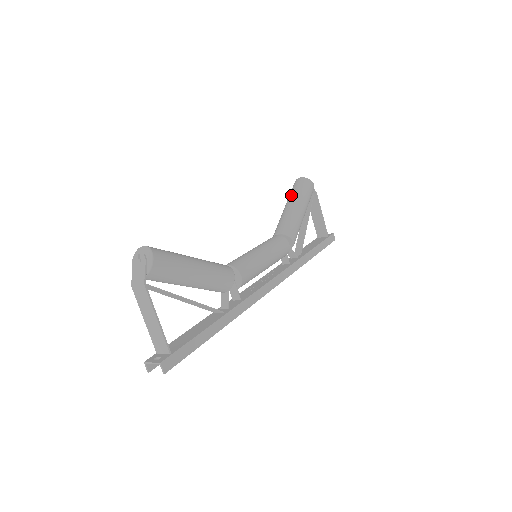
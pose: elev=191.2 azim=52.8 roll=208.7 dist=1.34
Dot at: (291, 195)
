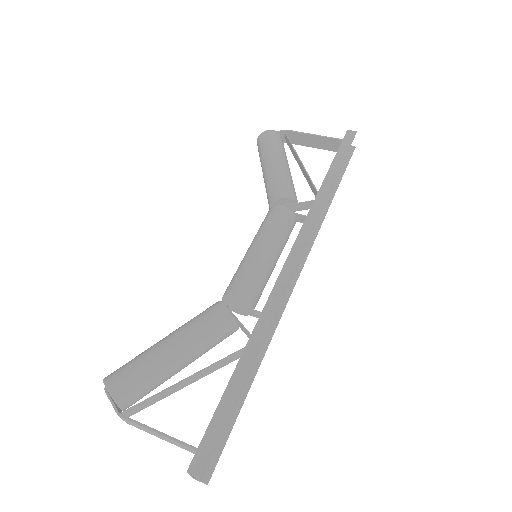
Dot at: occluded
